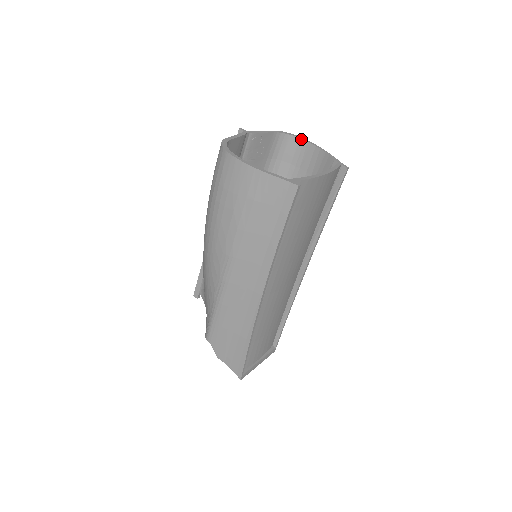
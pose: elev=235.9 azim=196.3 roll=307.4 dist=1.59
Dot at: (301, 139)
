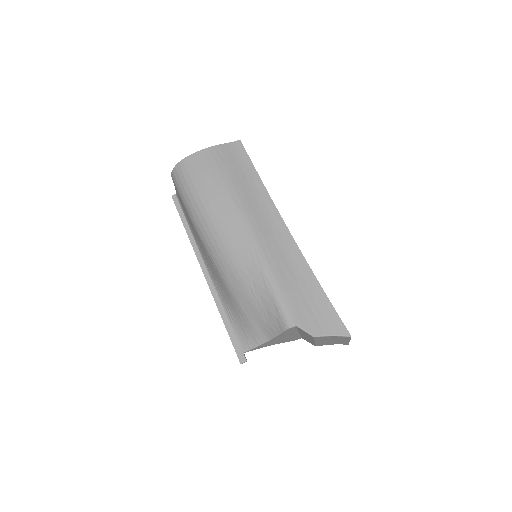
Dot at: occluded
